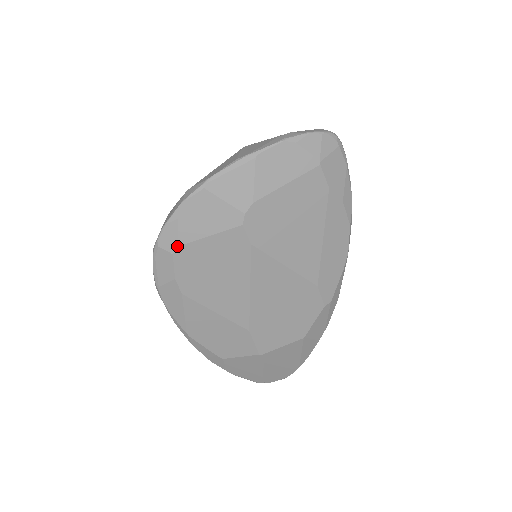
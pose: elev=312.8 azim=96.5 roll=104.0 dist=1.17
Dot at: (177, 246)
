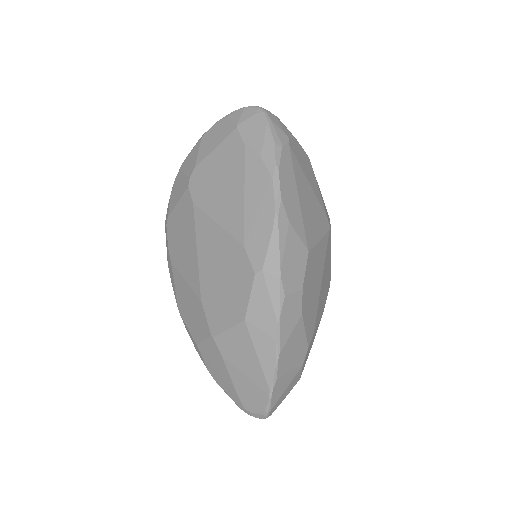
Dot at: (168, 217)
